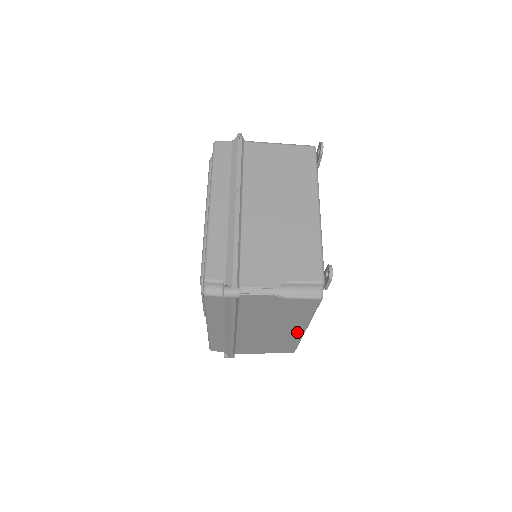
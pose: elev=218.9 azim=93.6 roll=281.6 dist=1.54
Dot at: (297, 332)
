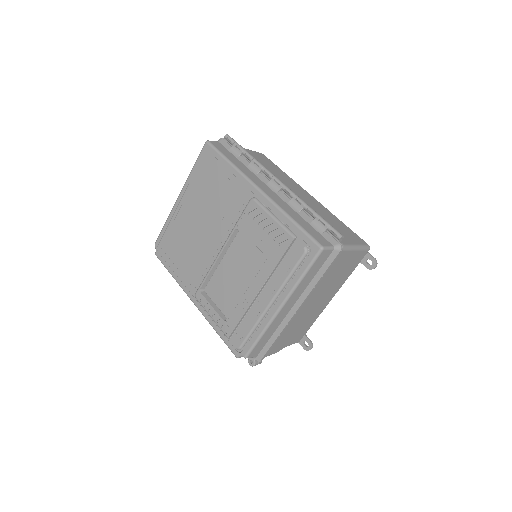
Dot at: occluded
